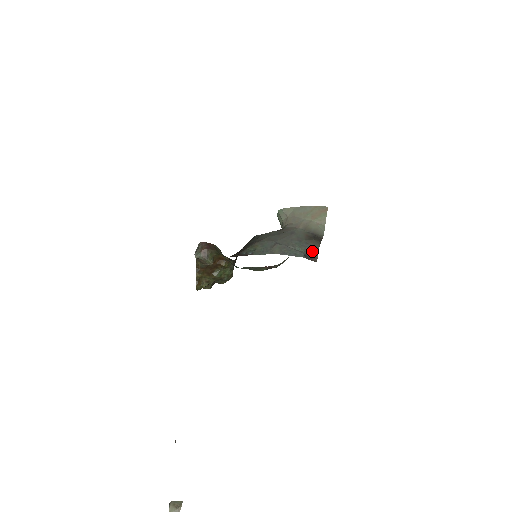
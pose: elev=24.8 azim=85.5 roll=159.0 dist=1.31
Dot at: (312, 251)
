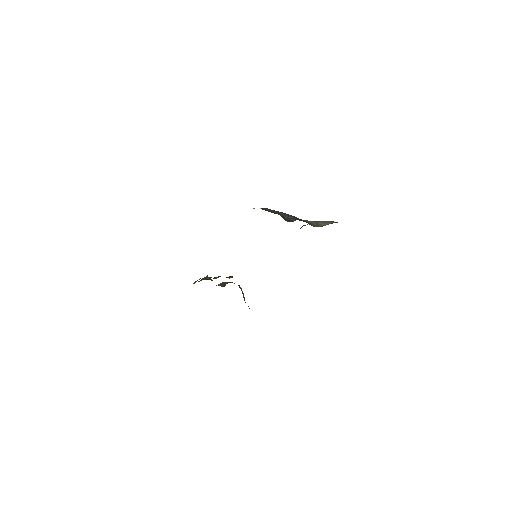
Dot at: (292, 218)
